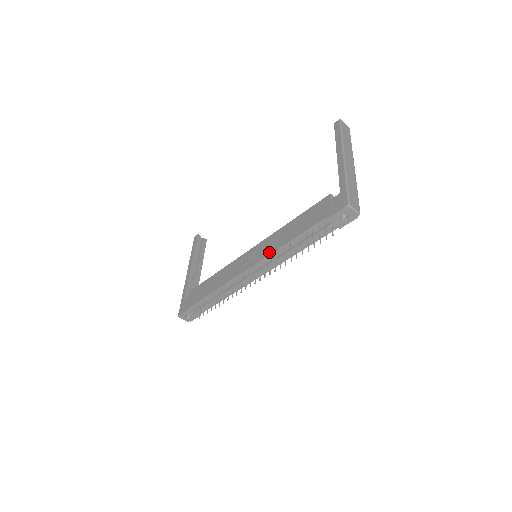
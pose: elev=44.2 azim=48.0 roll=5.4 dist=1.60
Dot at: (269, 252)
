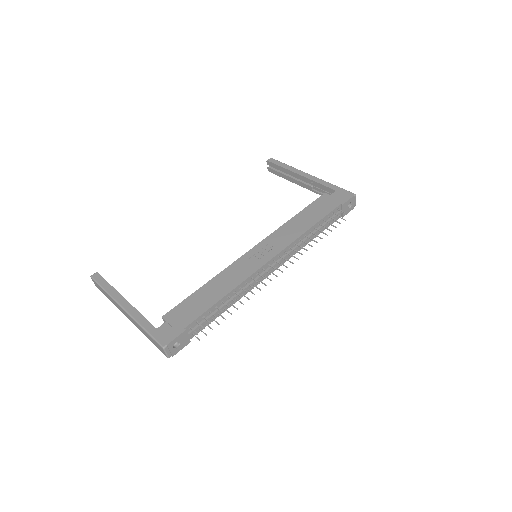
Dot at: (291, 240)
